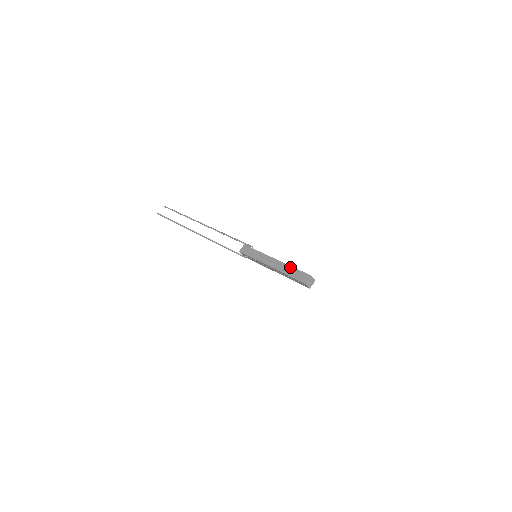
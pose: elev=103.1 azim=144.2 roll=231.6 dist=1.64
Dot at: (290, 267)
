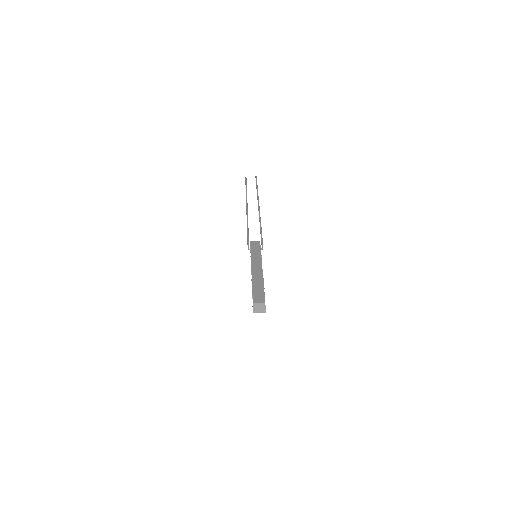
Dot at: (262, 283)
